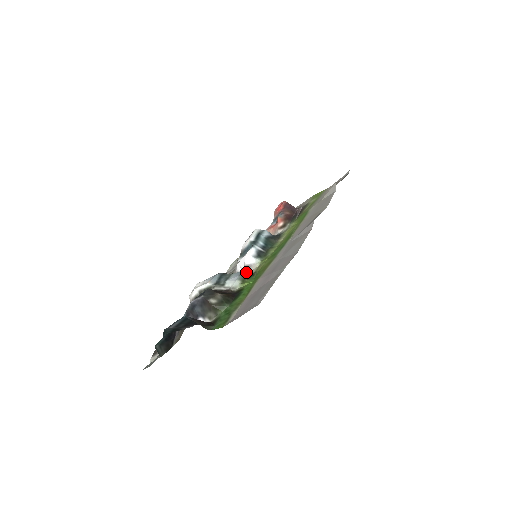
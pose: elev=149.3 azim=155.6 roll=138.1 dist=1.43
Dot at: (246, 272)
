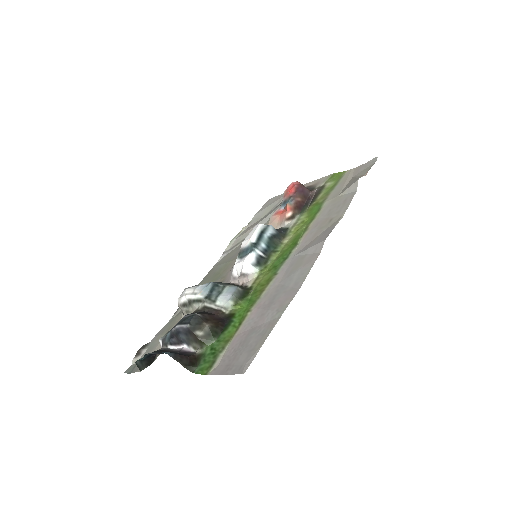
Dot at: (242, 281)
